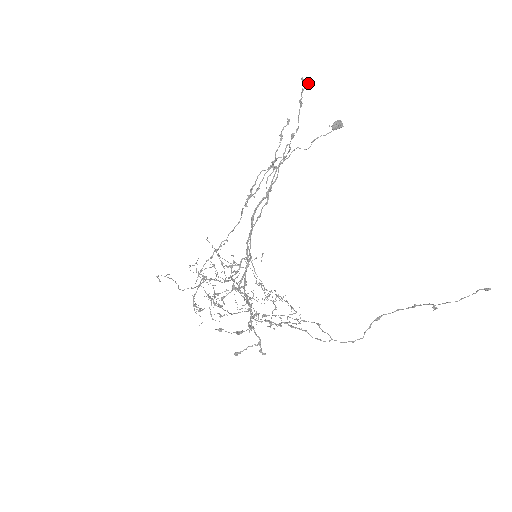
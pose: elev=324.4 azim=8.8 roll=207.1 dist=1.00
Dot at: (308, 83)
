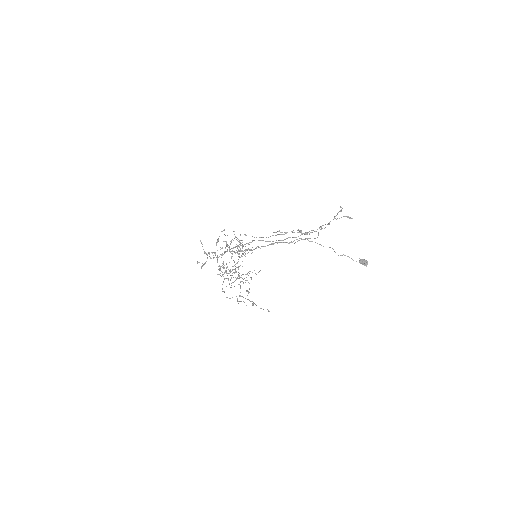
Dot at: occluded
